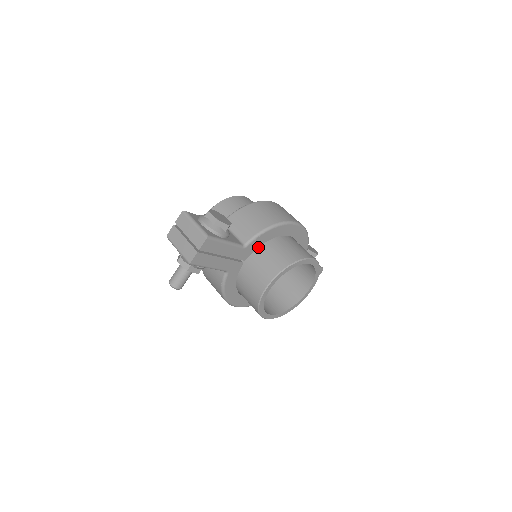
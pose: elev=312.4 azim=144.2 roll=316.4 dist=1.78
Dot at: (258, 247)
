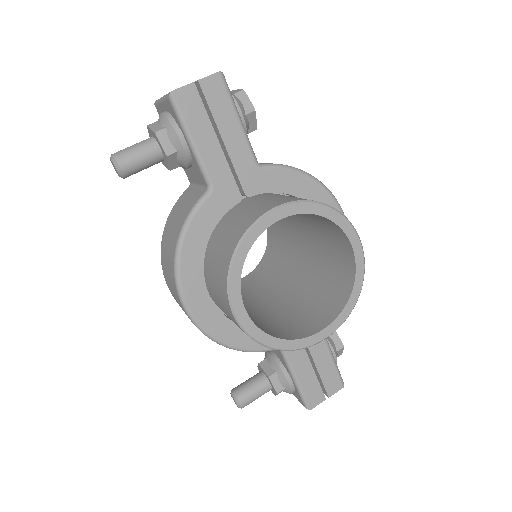
Dot at: (276, 194)
